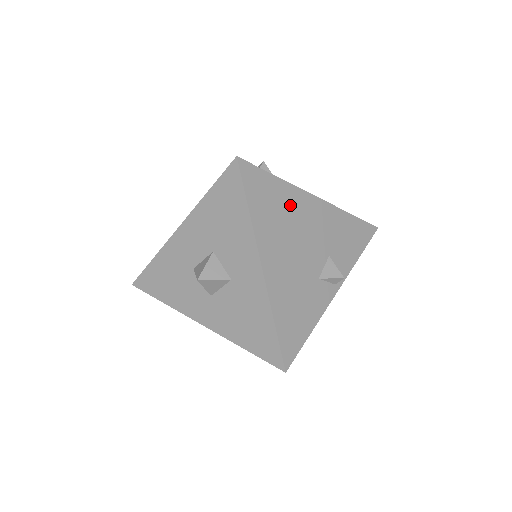
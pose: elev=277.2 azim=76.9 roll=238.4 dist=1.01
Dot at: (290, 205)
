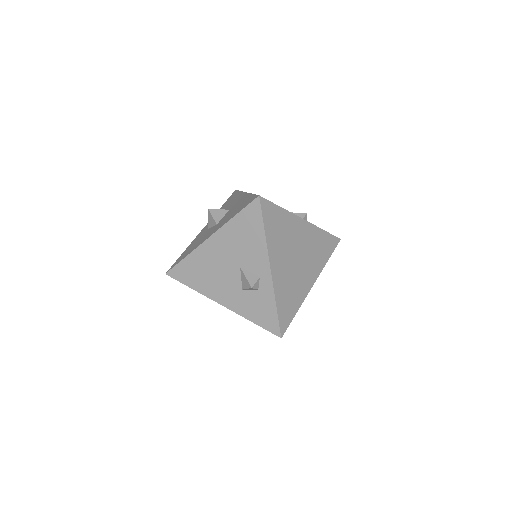
Dot at: occluded
